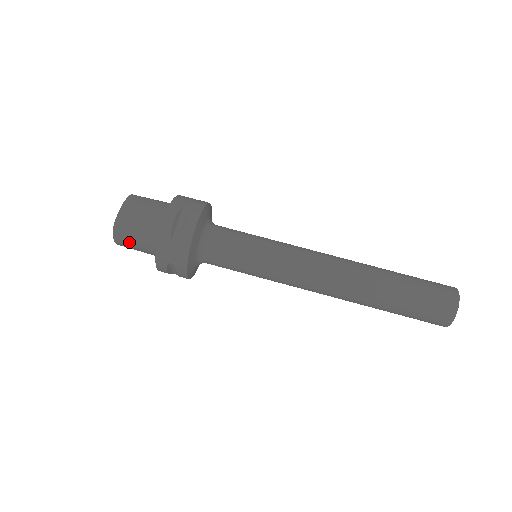
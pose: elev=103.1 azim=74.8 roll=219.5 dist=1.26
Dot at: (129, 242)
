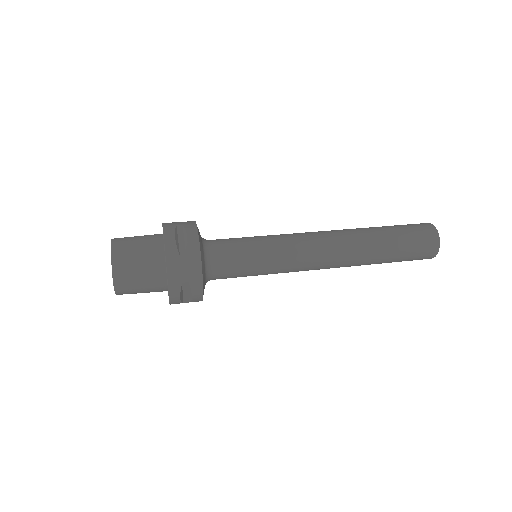
Dot at: (129, 240)
